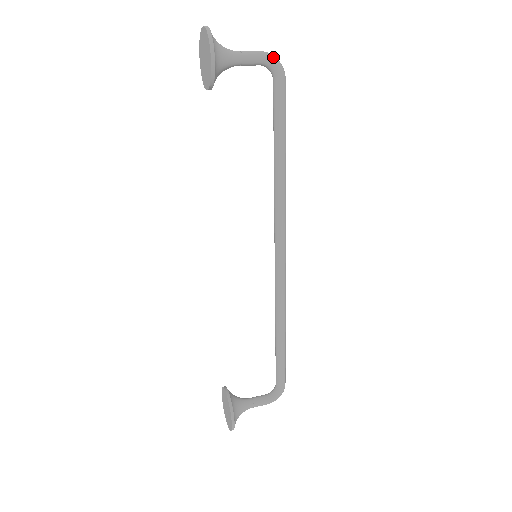
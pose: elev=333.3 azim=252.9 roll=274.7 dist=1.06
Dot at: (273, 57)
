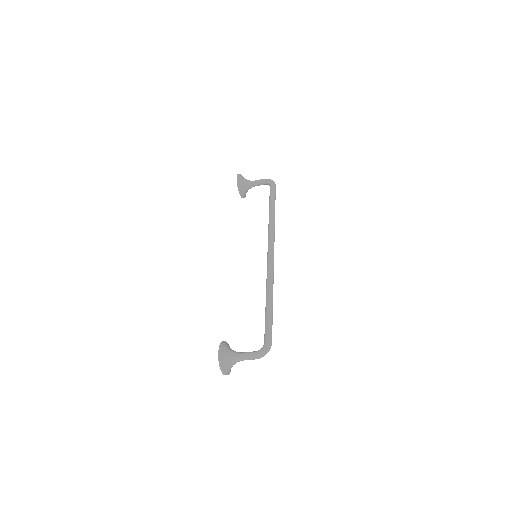
Dot at: (269, 179)
